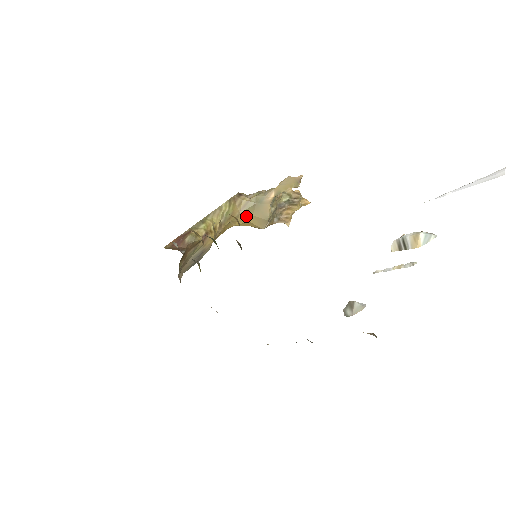
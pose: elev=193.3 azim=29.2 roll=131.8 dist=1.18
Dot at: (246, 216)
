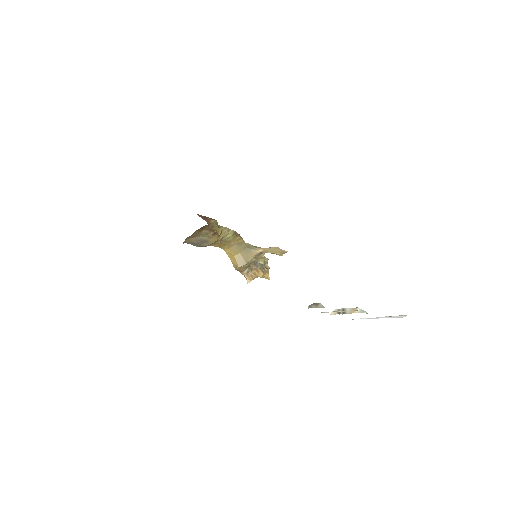
Dot at: (236, 250)
